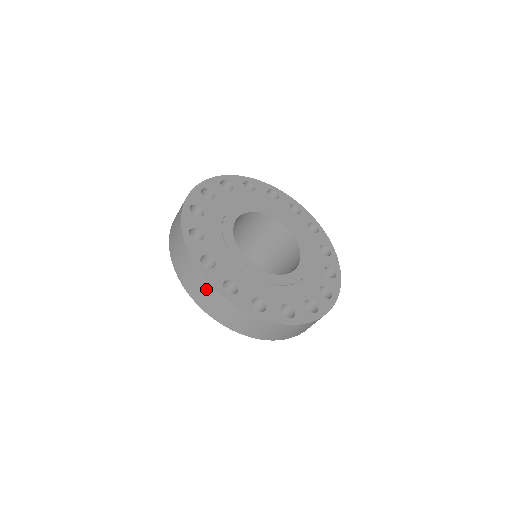
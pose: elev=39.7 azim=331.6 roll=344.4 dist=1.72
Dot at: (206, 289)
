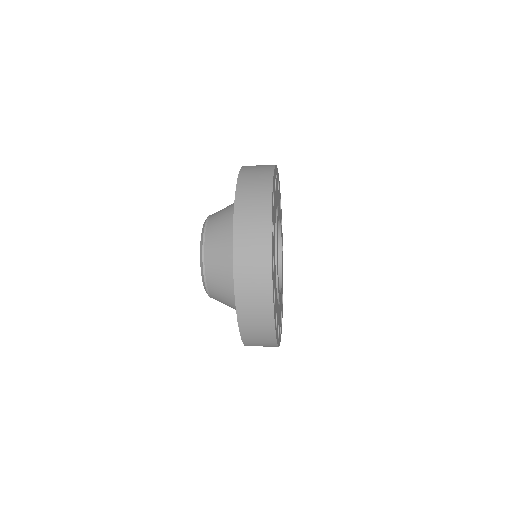
Dot at: (265, 324)
